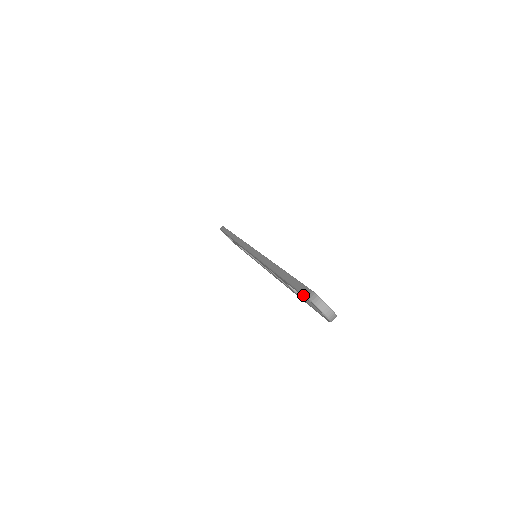
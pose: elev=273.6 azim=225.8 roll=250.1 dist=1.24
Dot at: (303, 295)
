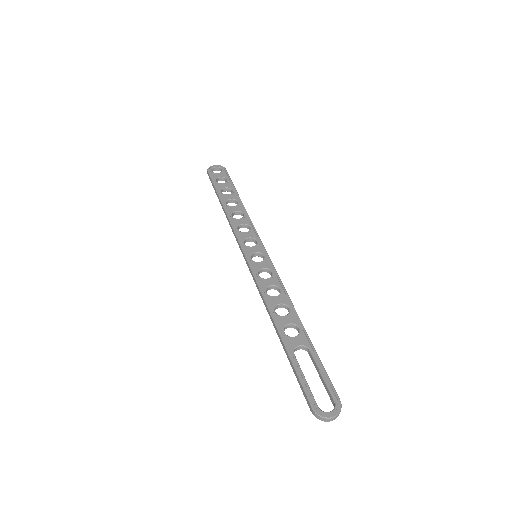
Dot at: (309, 406)
